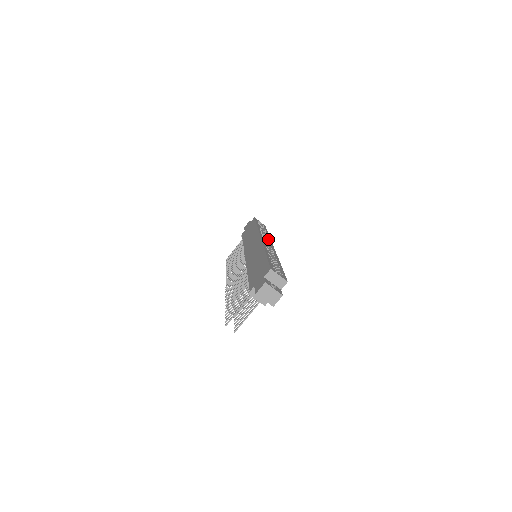
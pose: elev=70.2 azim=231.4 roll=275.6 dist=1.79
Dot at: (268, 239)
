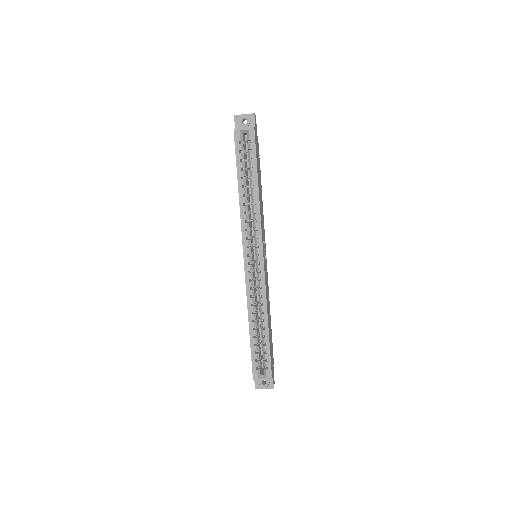
Dot at: (256, 234)
